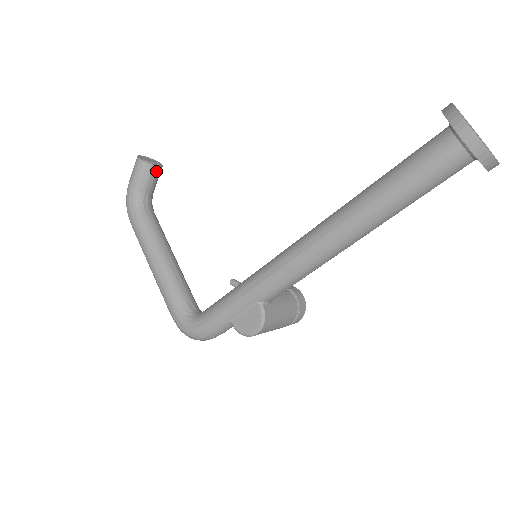
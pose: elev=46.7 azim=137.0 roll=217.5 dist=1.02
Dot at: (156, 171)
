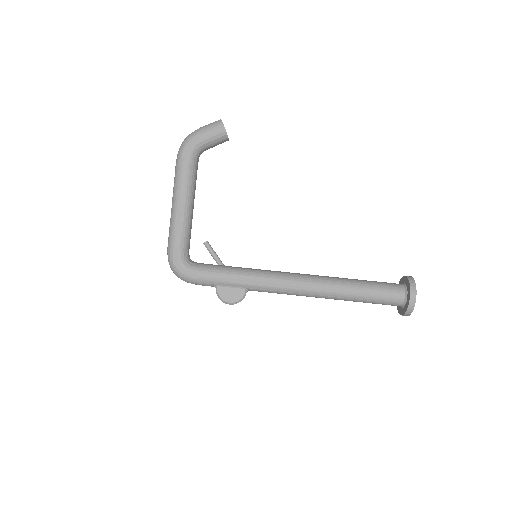
Dot at: (225, 141)
